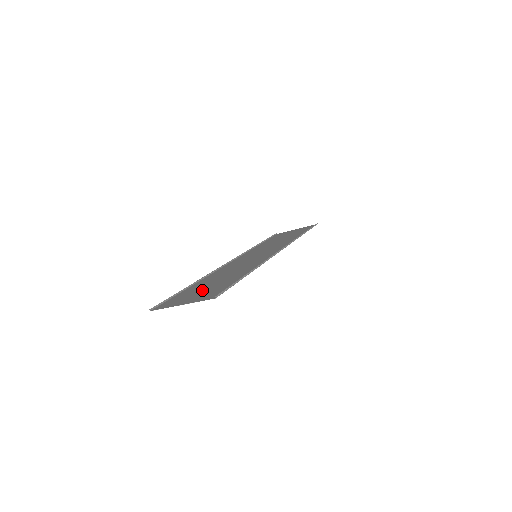
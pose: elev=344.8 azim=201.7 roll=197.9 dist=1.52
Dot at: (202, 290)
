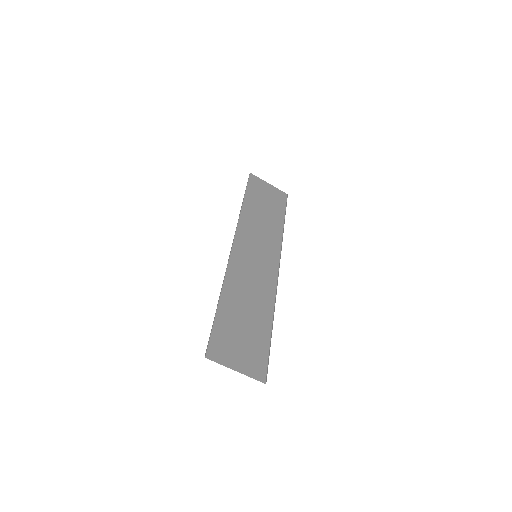
Dot at: (240, 337)
